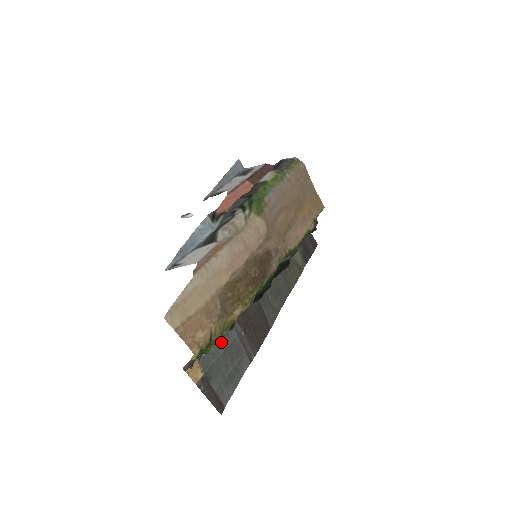
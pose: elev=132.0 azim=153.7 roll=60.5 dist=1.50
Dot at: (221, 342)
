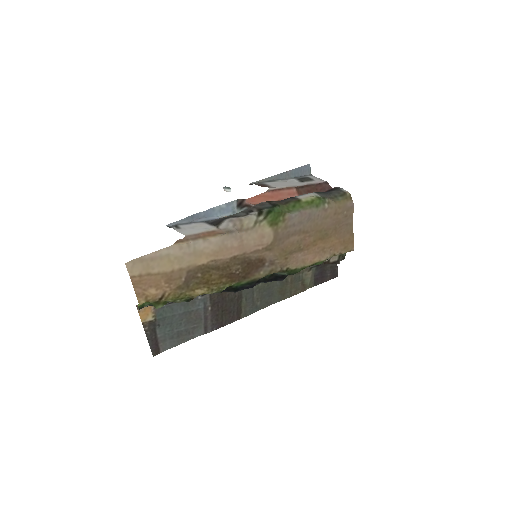
Dot at: (184, 304)
